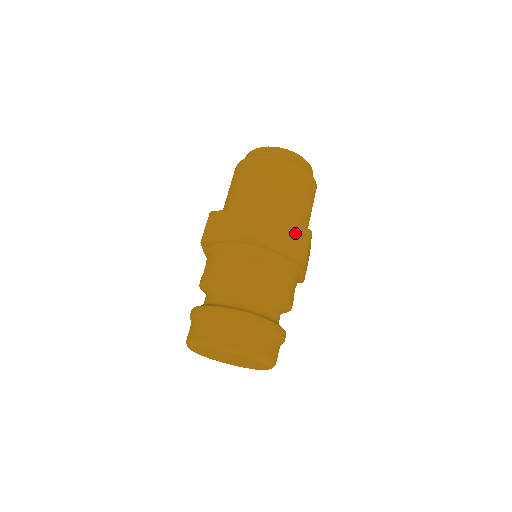
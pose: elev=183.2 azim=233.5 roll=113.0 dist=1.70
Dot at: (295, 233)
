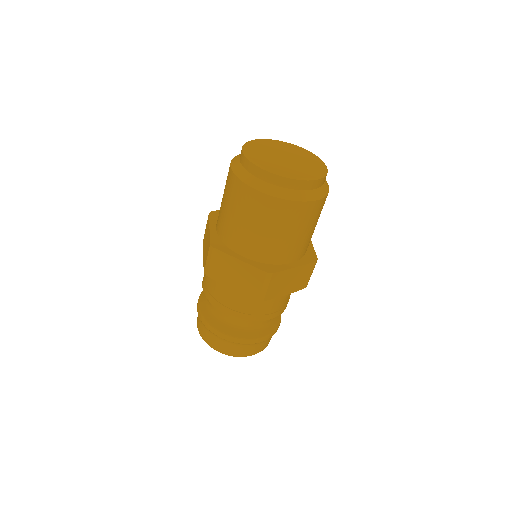
Dot at: (250, 275)
